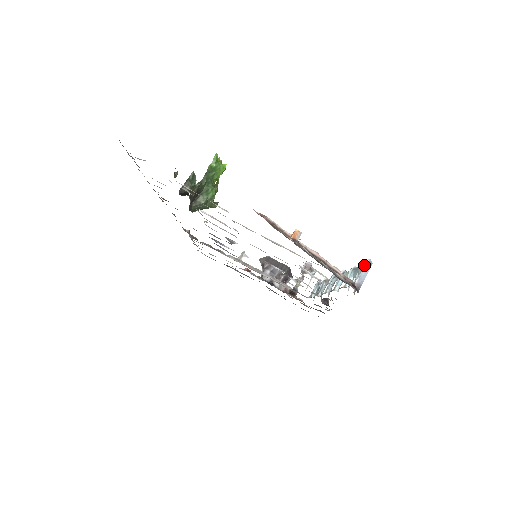
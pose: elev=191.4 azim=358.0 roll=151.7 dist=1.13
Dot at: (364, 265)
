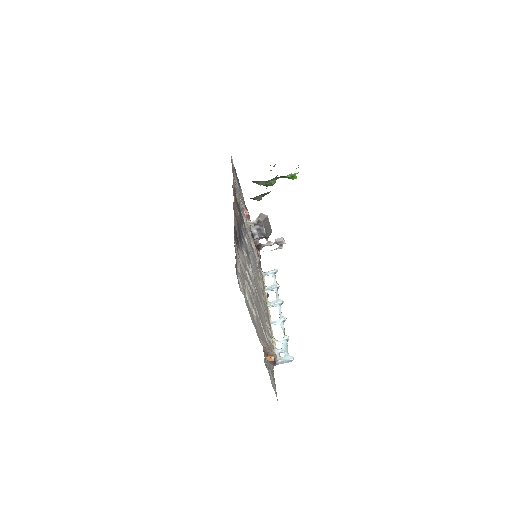
Dot at: (289, 360)
